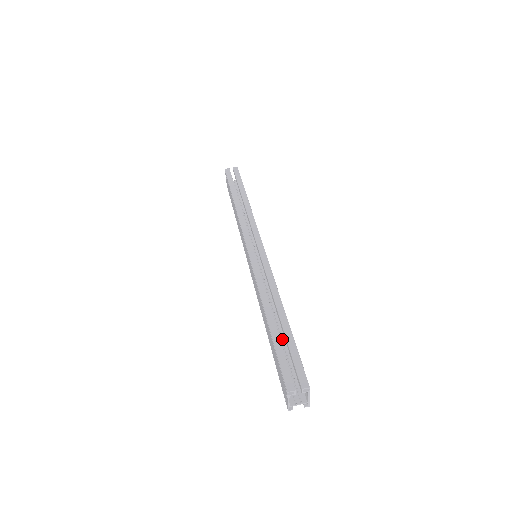
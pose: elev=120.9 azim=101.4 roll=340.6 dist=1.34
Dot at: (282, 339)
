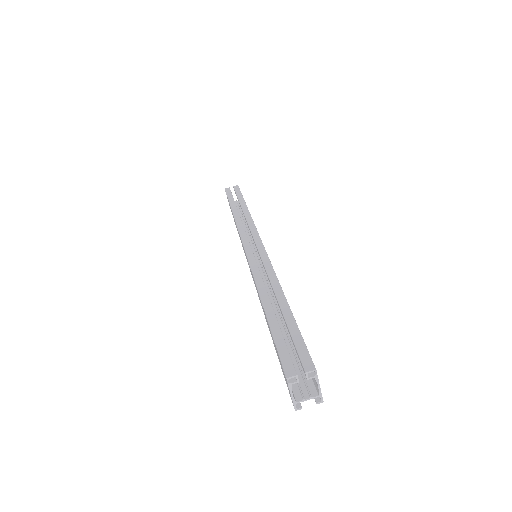
Dot at: (286, 331)
